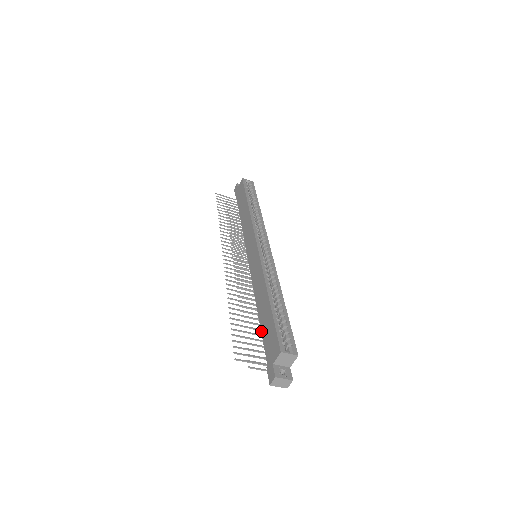
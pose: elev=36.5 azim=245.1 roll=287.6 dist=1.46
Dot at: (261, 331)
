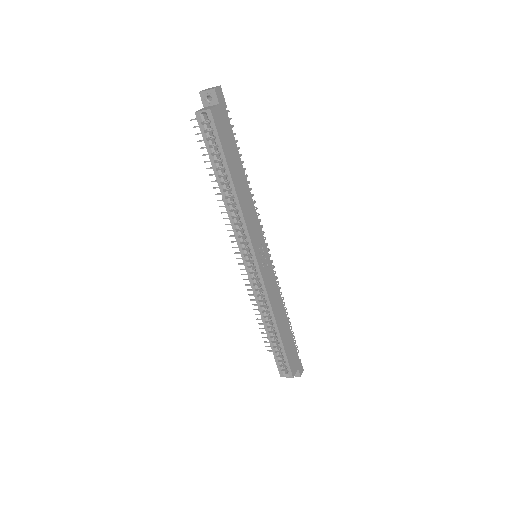
Dot at: occluded
